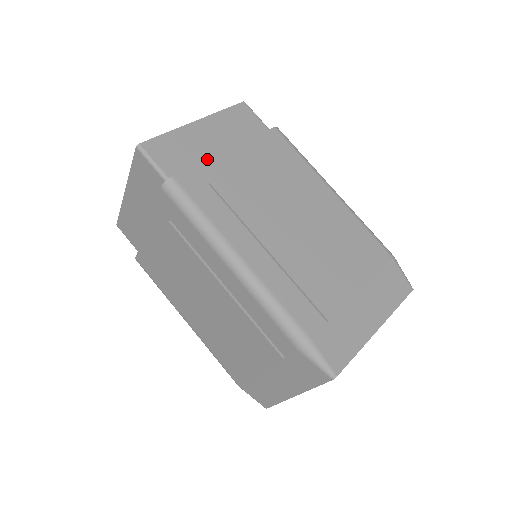
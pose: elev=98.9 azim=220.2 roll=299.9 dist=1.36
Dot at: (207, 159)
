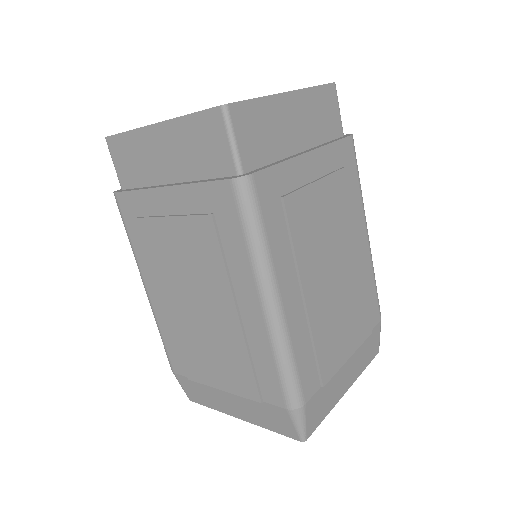
Dot at: (288, 159)
